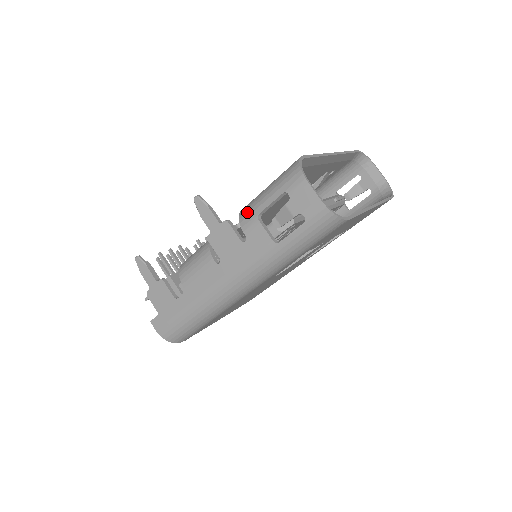
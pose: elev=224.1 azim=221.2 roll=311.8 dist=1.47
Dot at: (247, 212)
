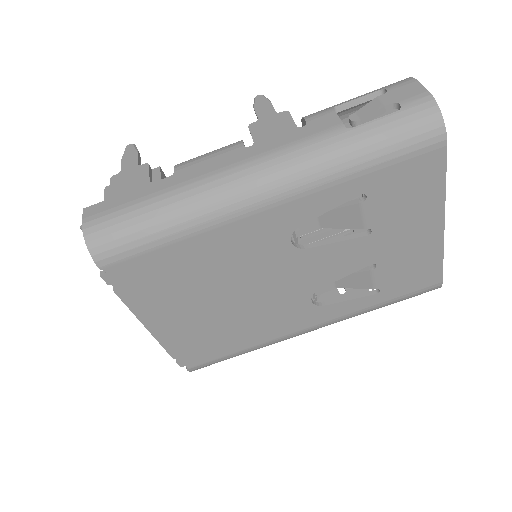
Dot at: occluded
